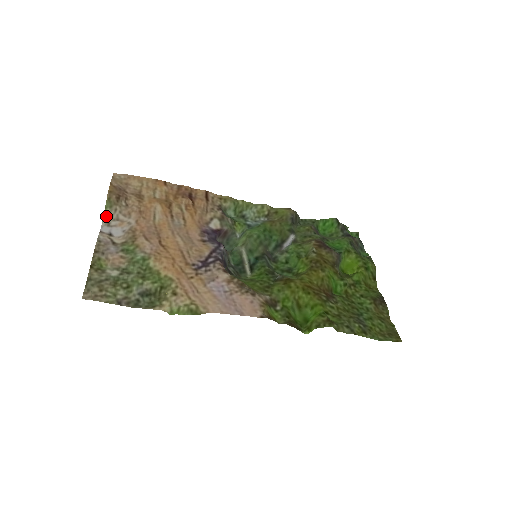
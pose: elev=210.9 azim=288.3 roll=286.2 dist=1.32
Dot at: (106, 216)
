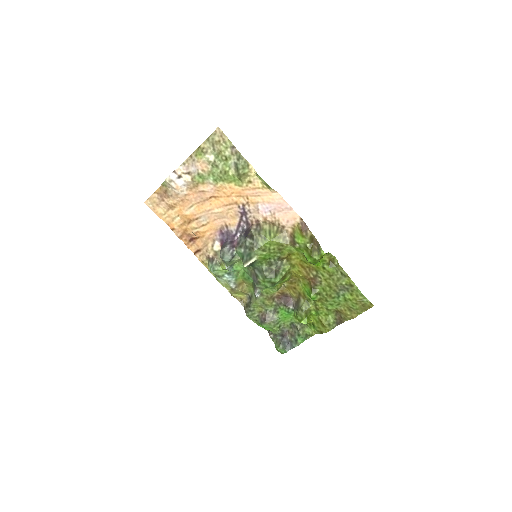
Dot at: (166, 182)
